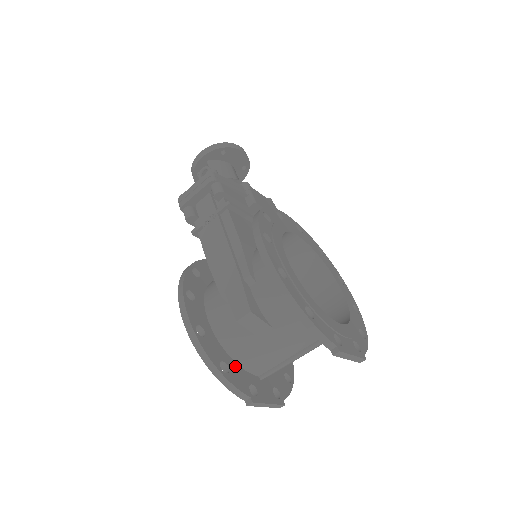
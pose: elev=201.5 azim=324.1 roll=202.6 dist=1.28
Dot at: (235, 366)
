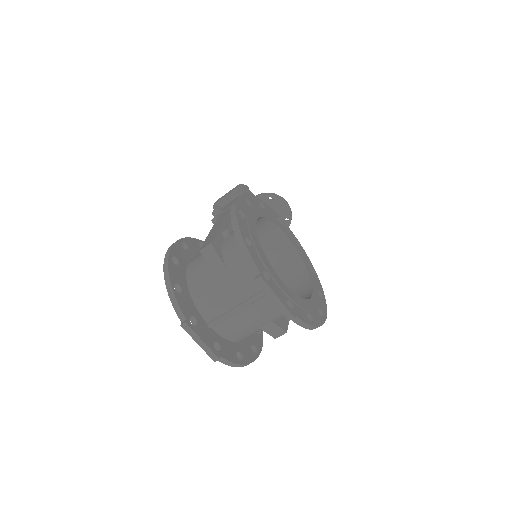
Dot at: (189, 298)
